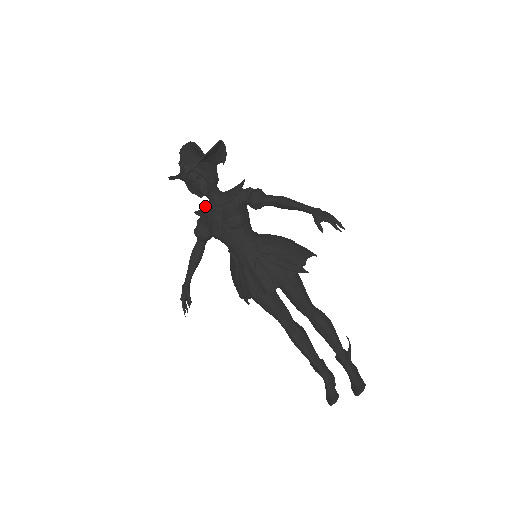
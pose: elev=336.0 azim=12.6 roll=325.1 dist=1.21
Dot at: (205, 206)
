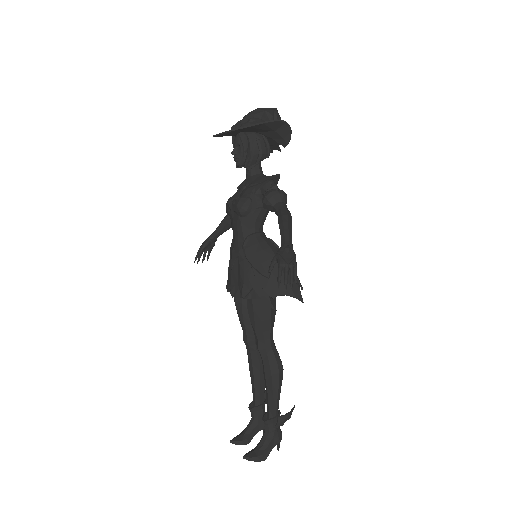
Dot at: occluded
